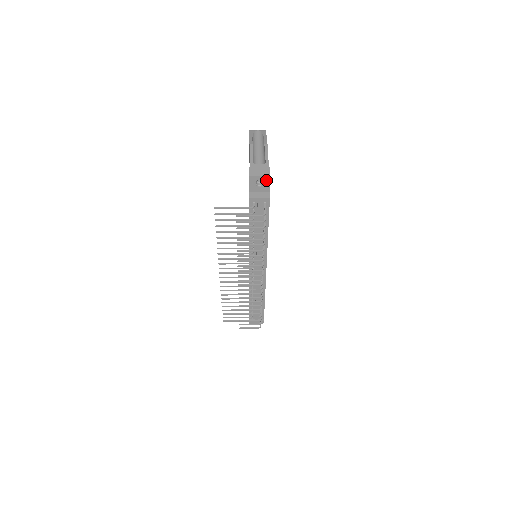
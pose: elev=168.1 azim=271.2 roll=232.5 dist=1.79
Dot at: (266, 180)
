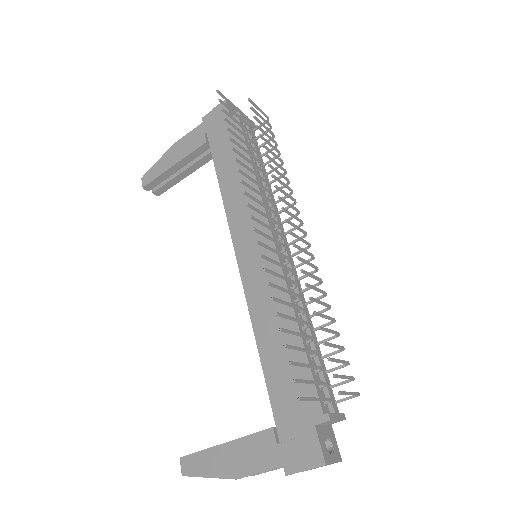
Dot at: occluded
